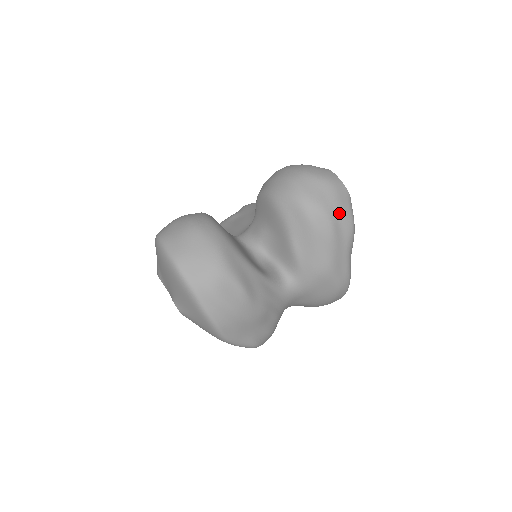
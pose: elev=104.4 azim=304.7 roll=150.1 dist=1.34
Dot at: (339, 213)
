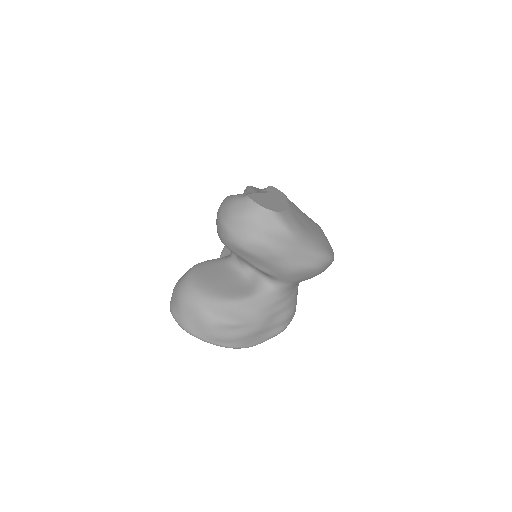
Dot at: (270, 235)
